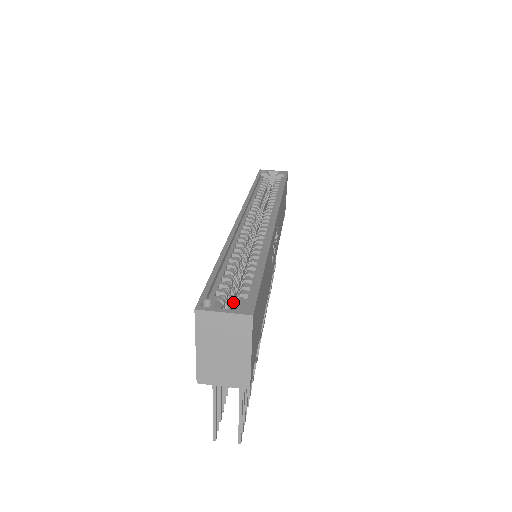
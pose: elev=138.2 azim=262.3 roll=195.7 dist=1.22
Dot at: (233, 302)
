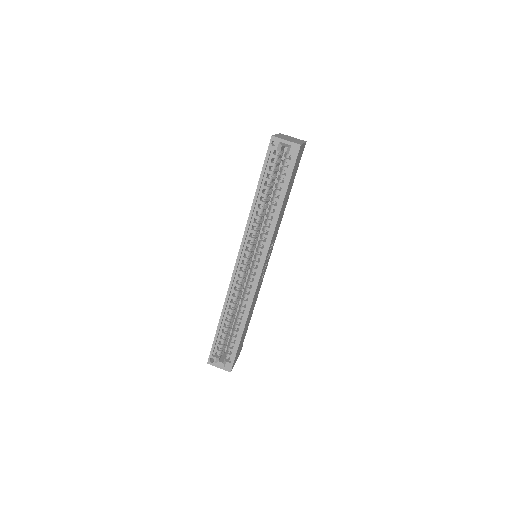
Dot at: occluded
